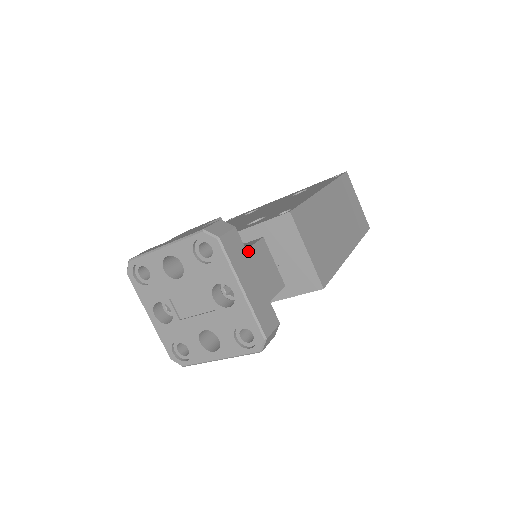
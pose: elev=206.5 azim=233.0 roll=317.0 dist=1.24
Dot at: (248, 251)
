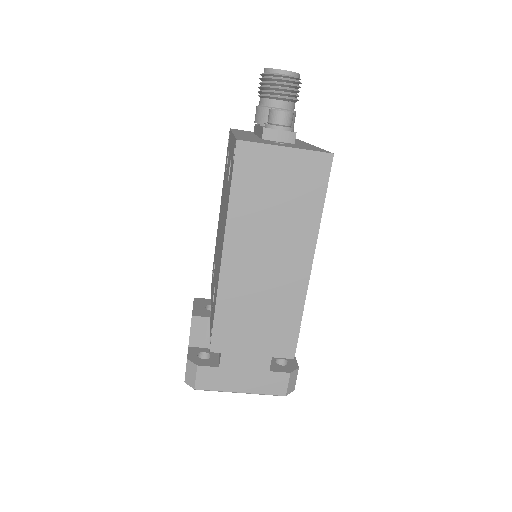
Dot at: (221, 365)
